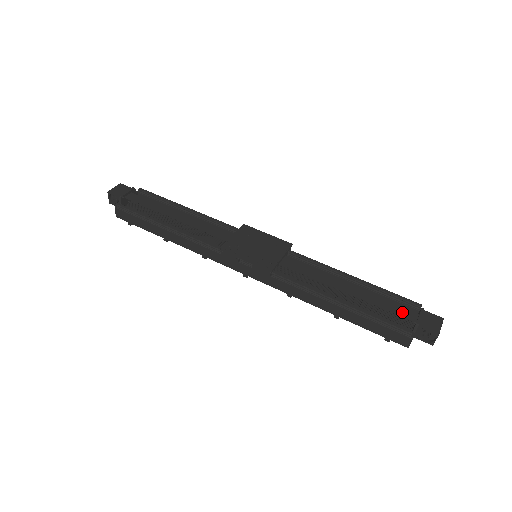
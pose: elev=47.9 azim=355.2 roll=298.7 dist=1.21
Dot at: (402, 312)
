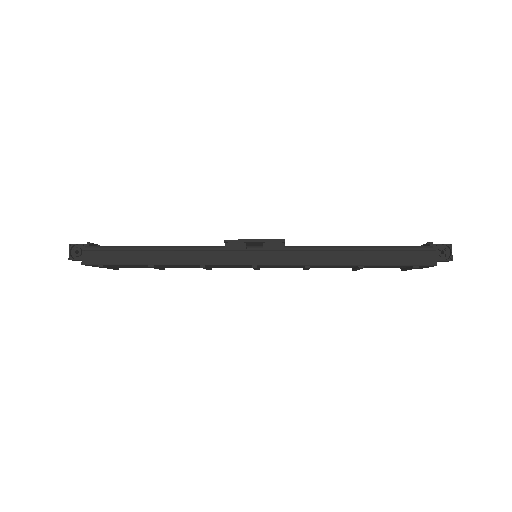
Dot at: occluded
